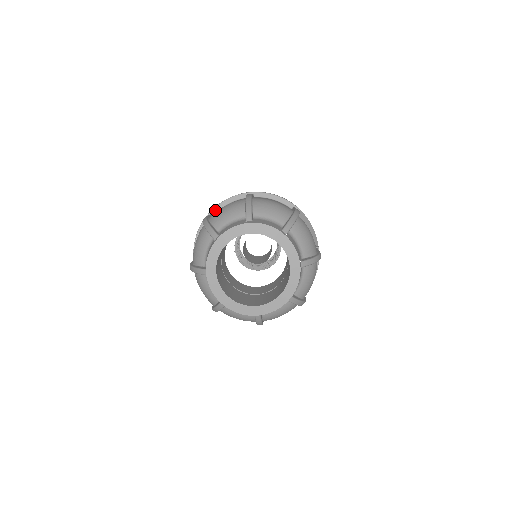
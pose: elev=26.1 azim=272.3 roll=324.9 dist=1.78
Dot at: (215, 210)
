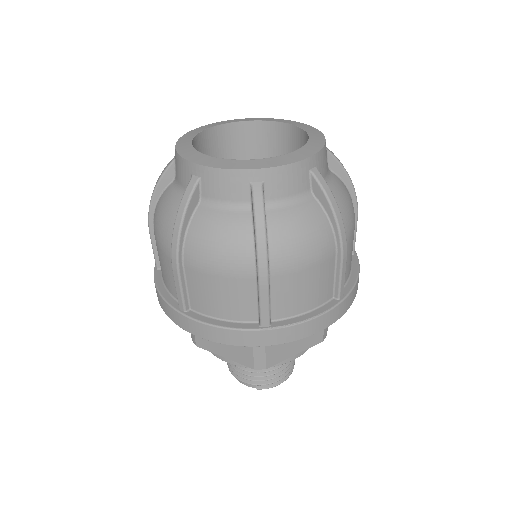
Dot at: occluded
